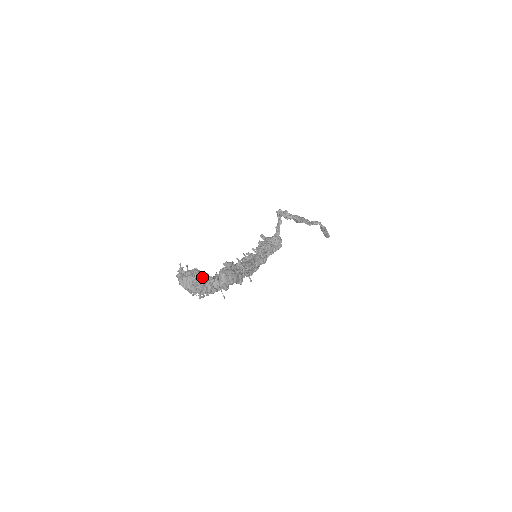
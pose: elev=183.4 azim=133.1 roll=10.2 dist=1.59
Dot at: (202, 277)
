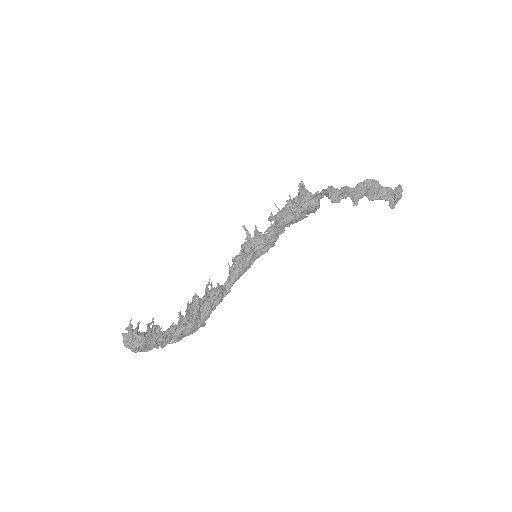
Dot at: (148, 346)
